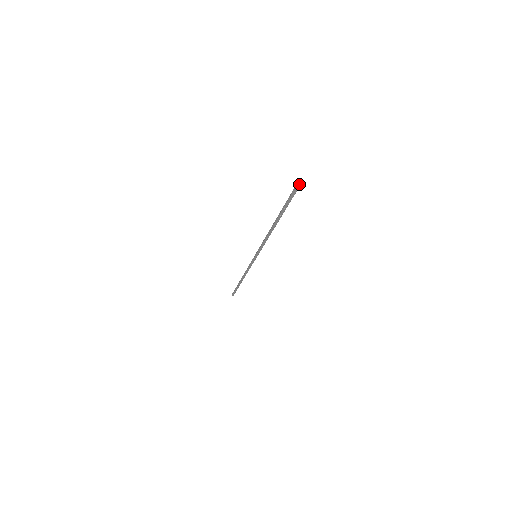
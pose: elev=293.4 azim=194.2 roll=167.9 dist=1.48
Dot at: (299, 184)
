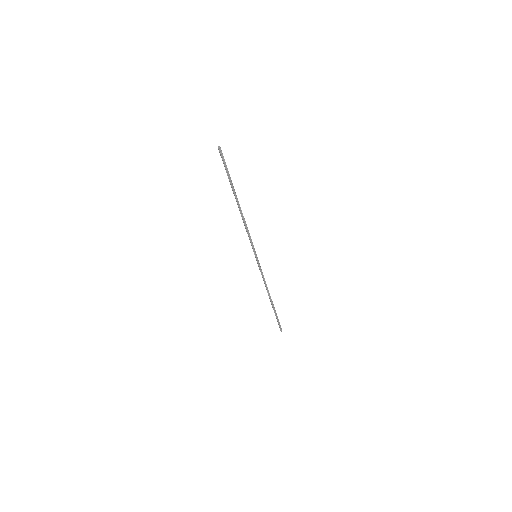
Dot at: (218, 148)
